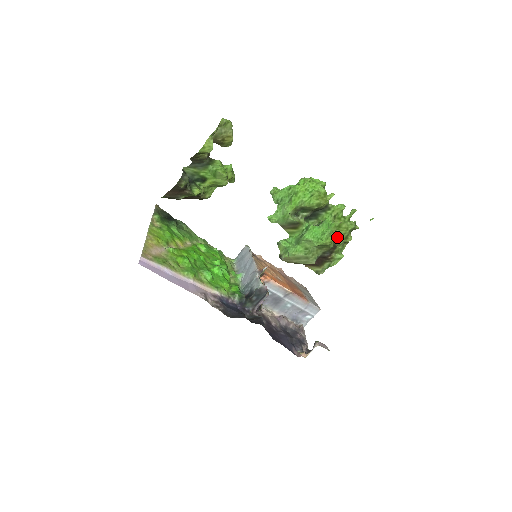
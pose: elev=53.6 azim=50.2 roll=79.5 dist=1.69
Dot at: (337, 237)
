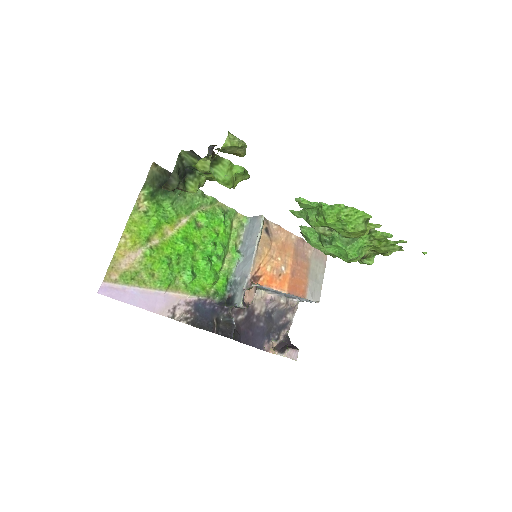
Dot at: occluded
